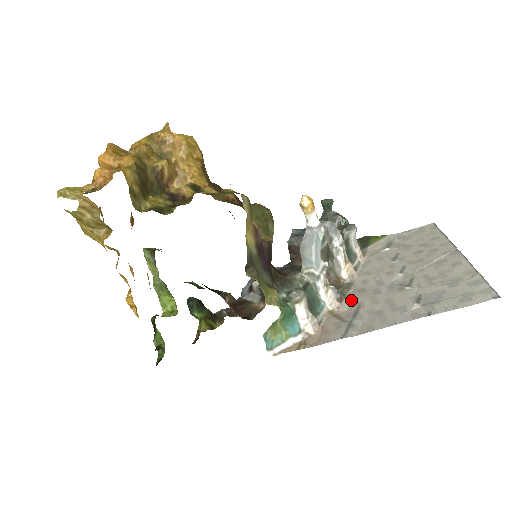
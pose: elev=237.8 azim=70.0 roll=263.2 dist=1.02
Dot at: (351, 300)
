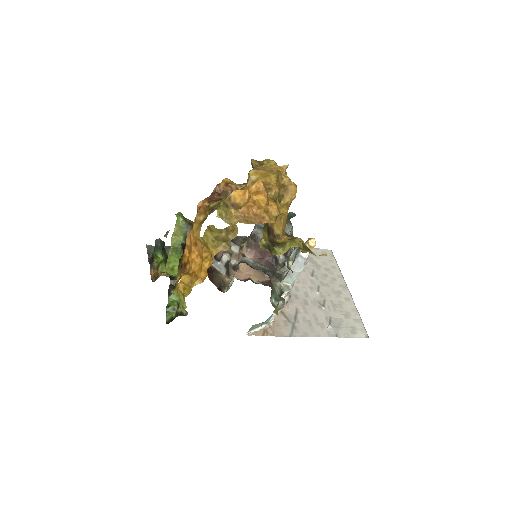
Dot at: (291, 303)
